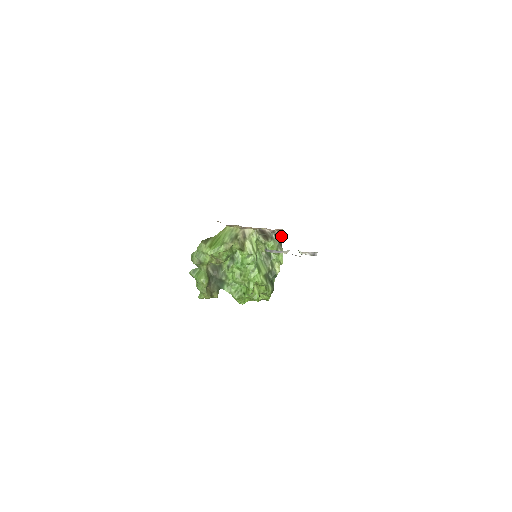
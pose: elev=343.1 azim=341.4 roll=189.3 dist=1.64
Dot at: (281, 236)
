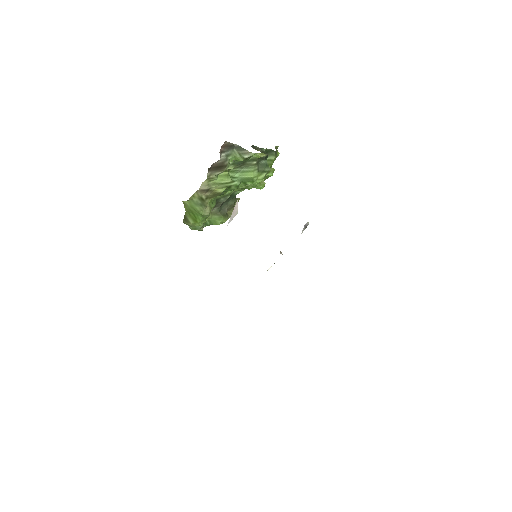
Dot at: (231, 144)
